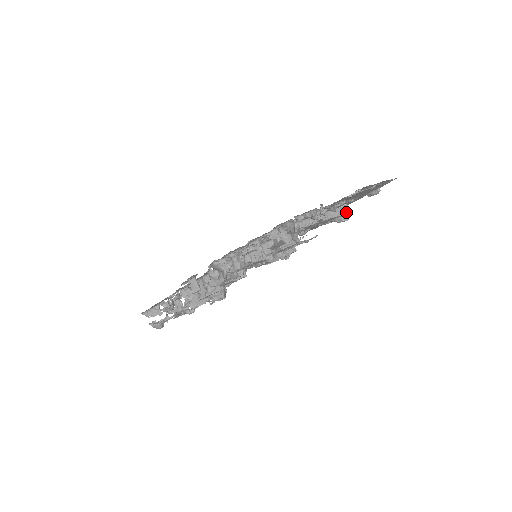
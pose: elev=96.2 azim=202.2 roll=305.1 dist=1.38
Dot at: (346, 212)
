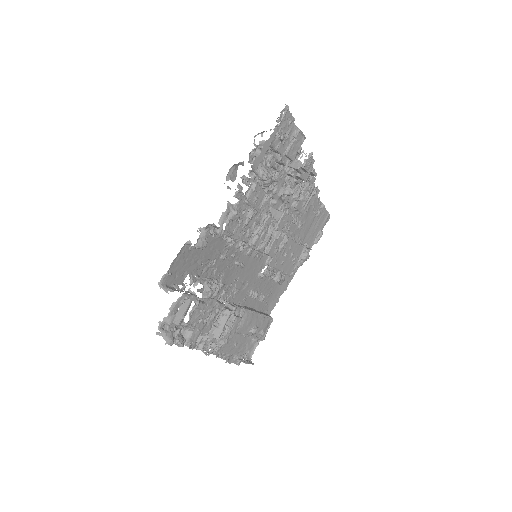
Dot at: occluded
